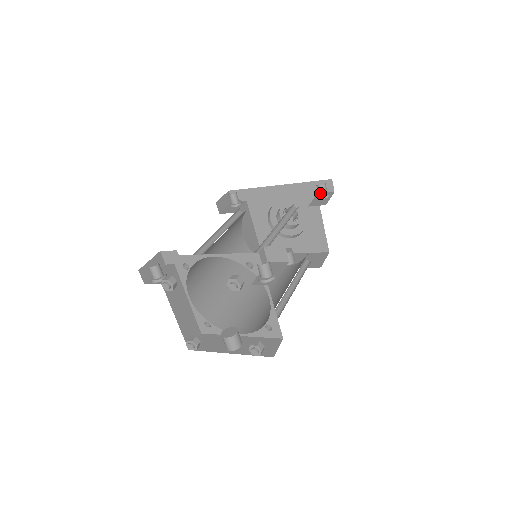
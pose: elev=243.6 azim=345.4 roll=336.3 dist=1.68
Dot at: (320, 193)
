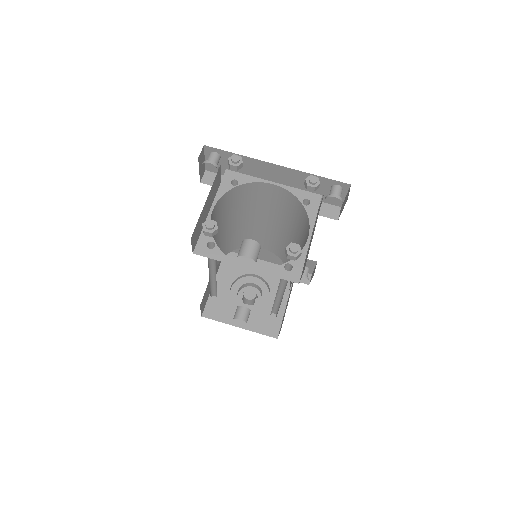
Dot at: (303, 273)
